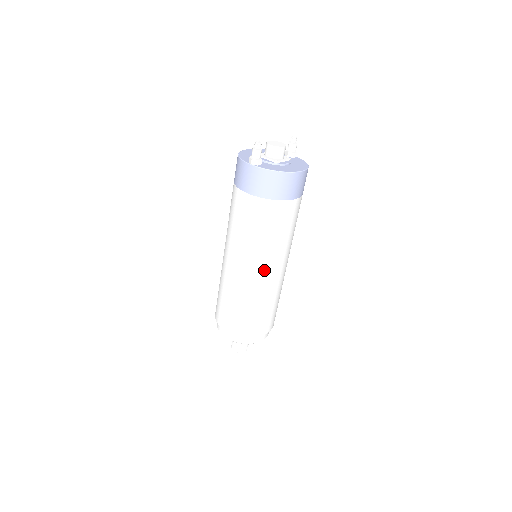
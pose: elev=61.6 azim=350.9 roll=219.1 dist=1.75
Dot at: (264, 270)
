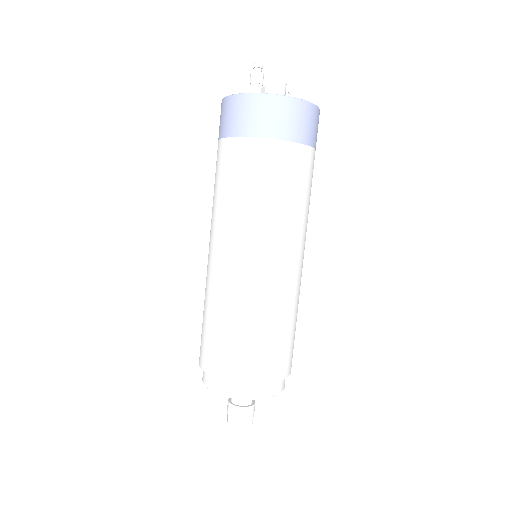
Dot at: (282, 259)
